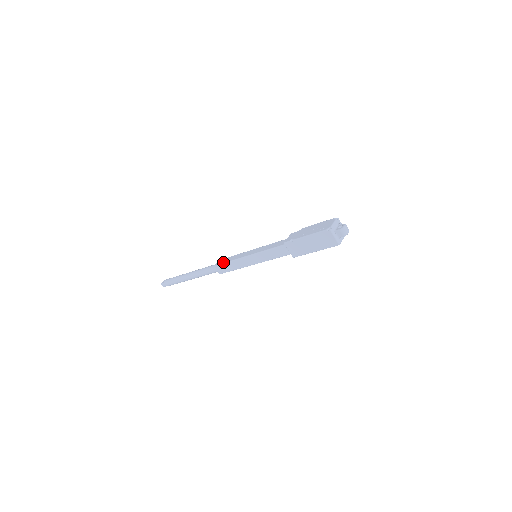
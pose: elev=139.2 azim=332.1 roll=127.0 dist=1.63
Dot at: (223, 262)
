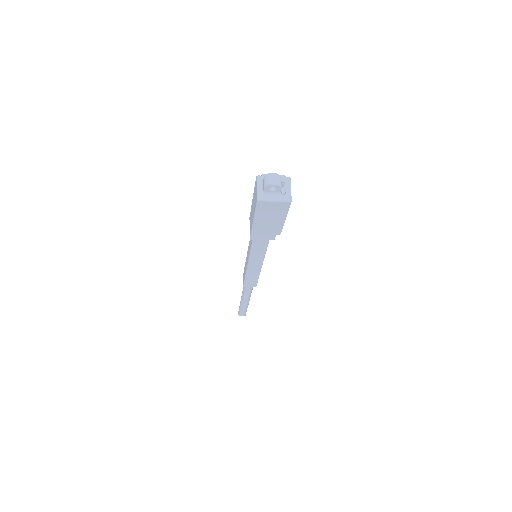
Dot at: occluded
